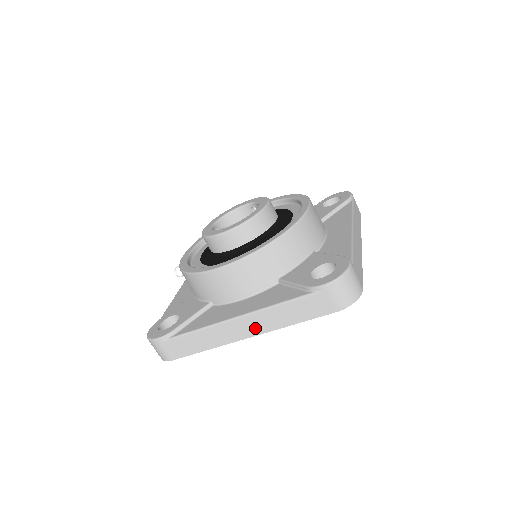
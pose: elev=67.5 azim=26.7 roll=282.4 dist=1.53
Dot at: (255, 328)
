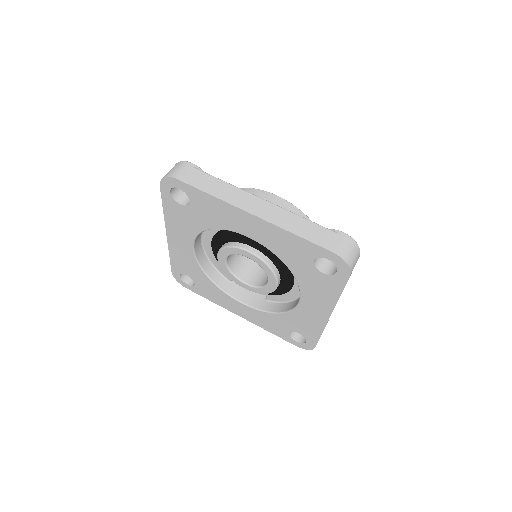
Dot at: (266, 213)
